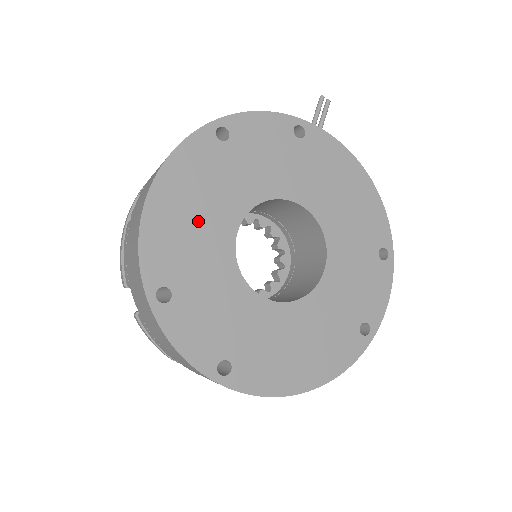
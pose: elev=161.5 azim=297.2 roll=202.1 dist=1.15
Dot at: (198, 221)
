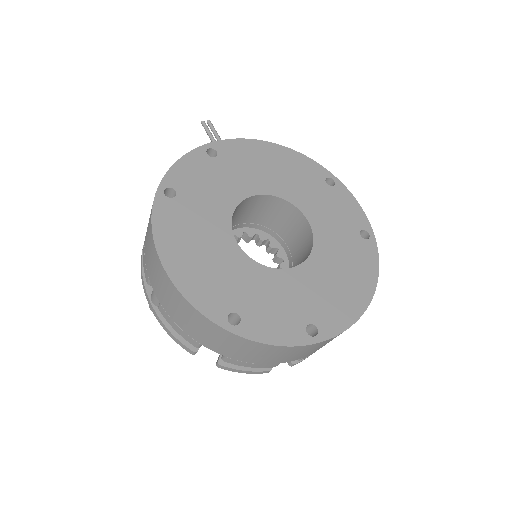
Dot at: (209, 257)
